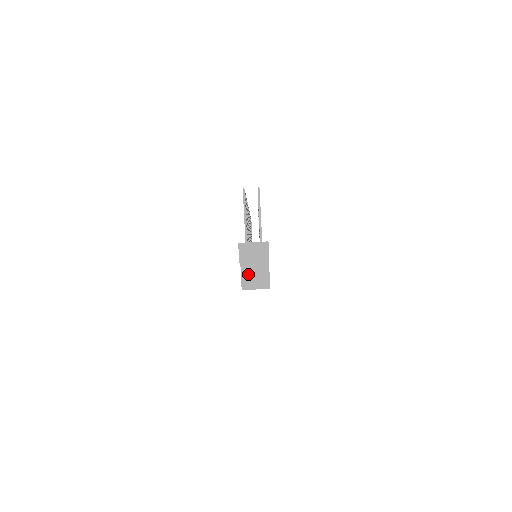
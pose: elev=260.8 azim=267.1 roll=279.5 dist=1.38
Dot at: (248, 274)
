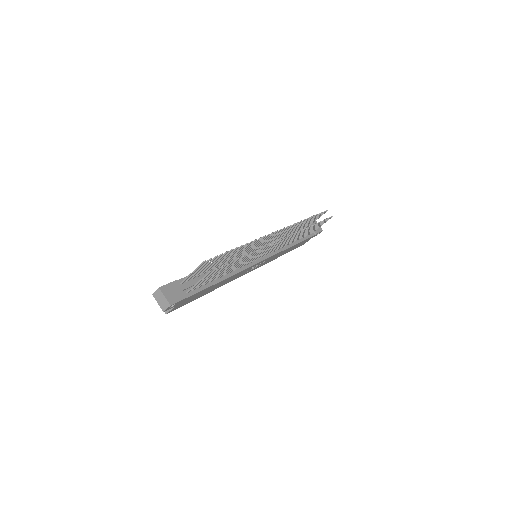
Dot at: occluded
